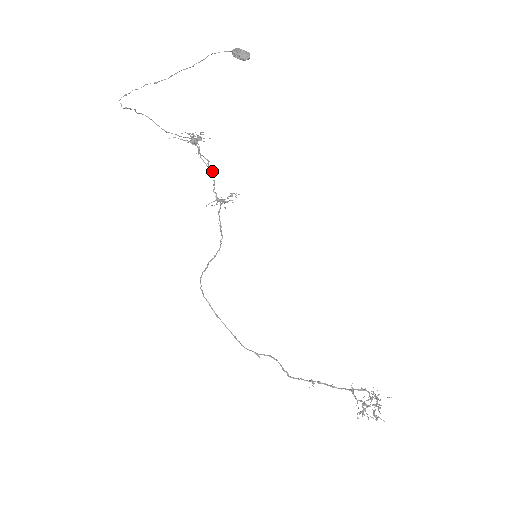
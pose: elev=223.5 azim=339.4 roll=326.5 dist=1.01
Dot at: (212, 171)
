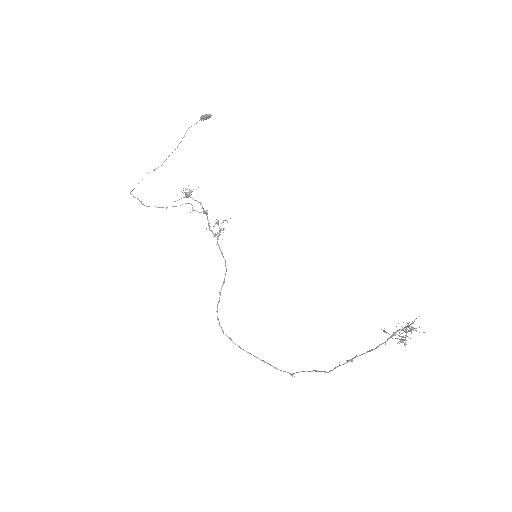
Dot at: (205, 213)
